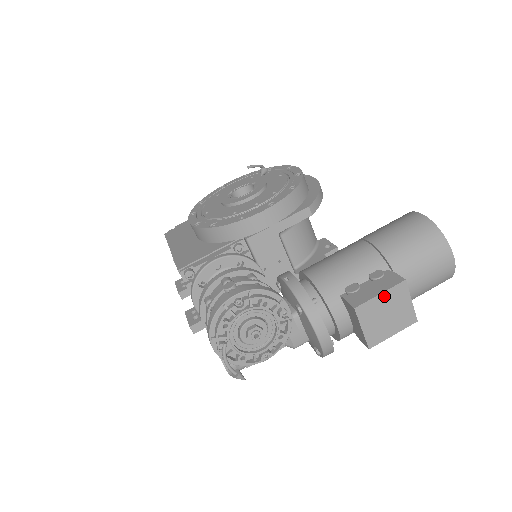
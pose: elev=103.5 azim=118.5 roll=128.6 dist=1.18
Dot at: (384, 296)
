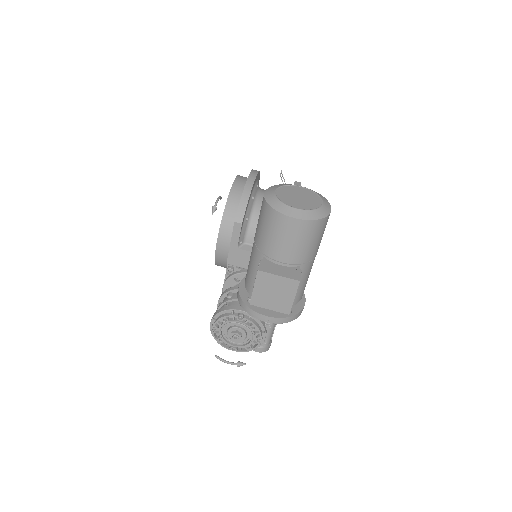
Dot at: (257, 287)
